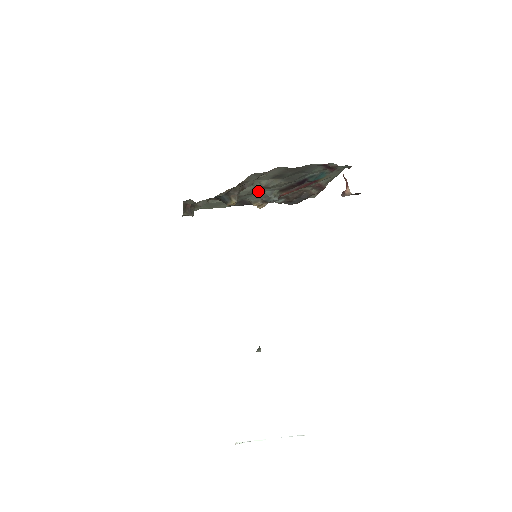
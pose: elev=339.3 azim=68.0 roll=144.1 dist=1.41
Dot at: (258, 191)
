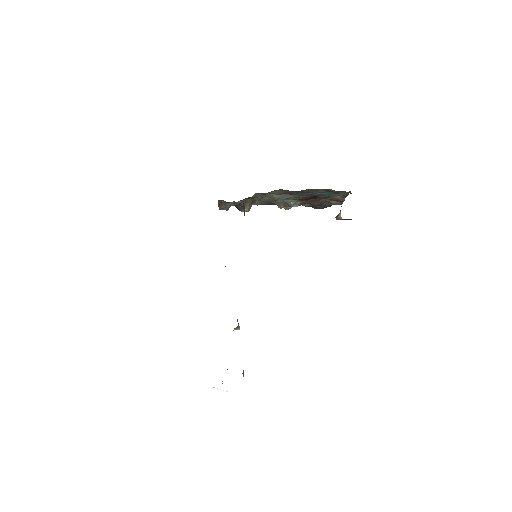
Dot at: occluded
